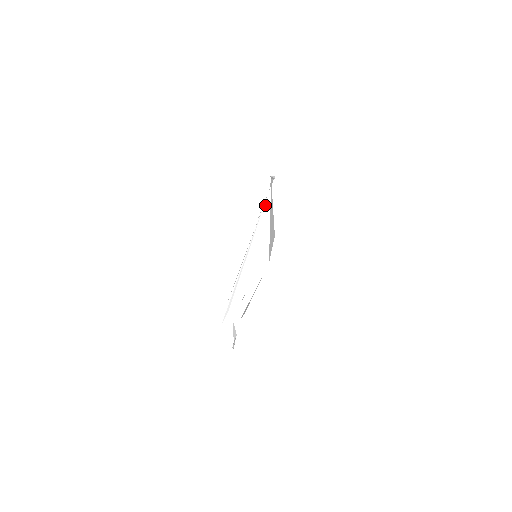
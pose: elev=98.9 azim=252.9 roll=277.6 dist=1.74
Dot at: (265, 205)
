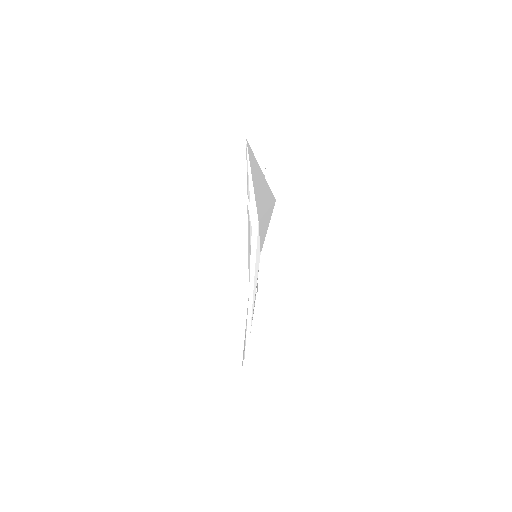
Dot at: occluded
